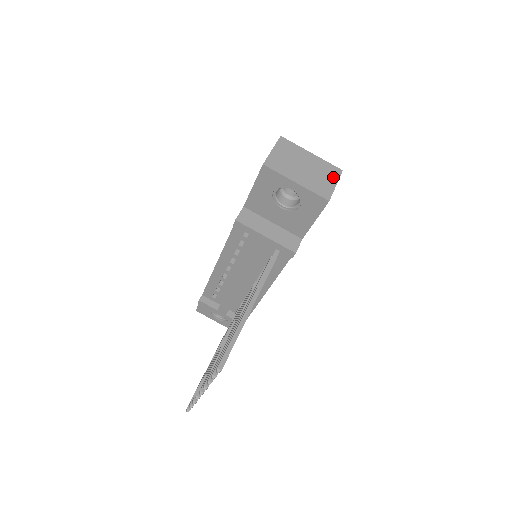
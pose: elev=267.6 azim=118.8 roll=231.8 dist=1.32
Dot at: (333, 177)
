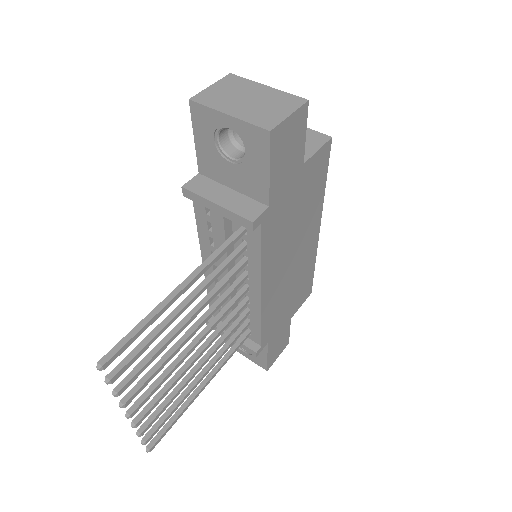
Dot at: (289, 107)
